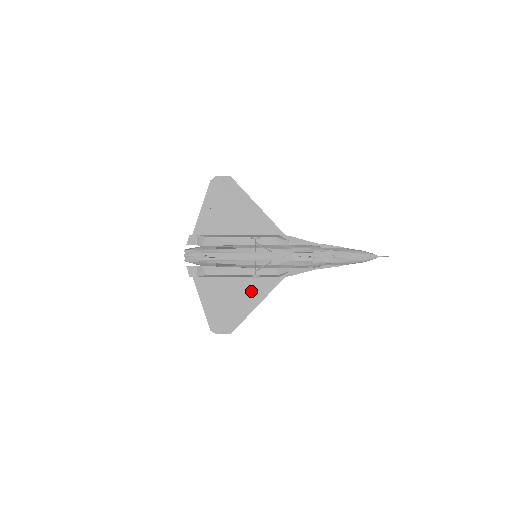
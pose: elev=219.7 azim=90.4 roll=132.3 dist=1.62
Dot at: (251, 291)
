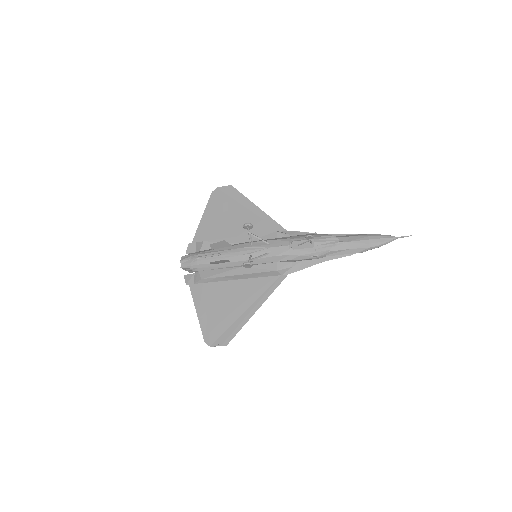
Dot at: (250, 294)
